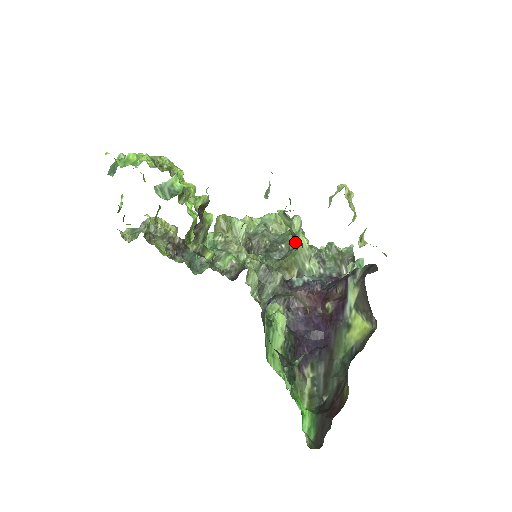
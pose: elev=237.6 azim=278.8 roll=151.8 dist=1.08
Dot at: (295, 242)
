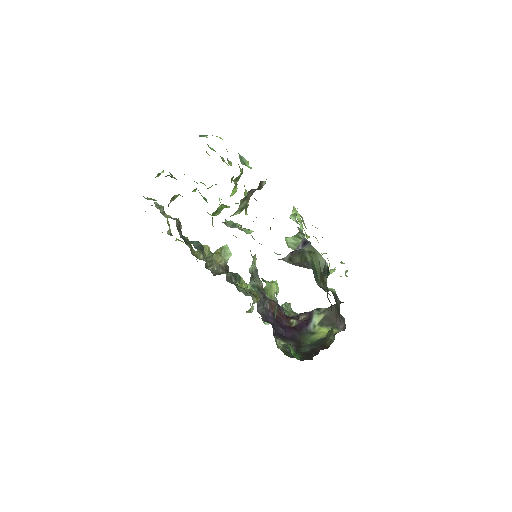
Dot at: occluded
